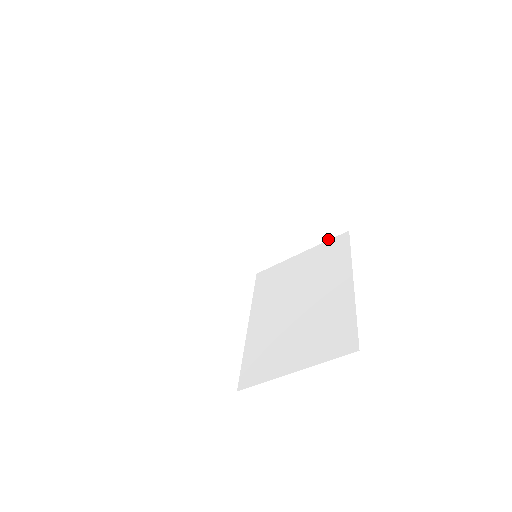
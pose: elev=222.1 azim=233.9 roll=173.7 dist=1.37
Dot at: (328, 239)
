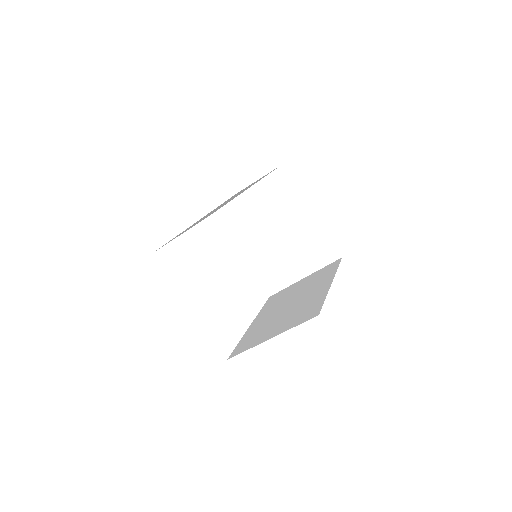
Dot at: (326, 265)
